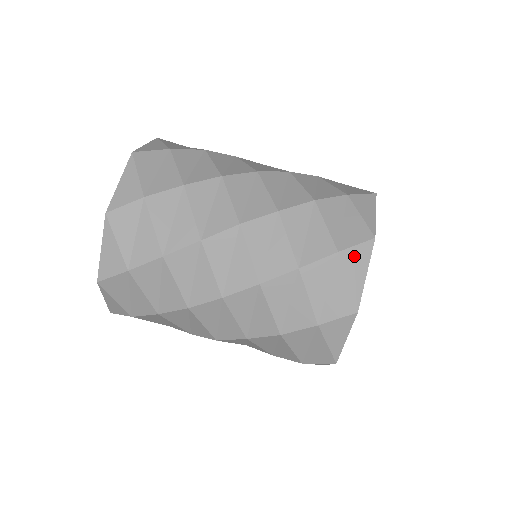
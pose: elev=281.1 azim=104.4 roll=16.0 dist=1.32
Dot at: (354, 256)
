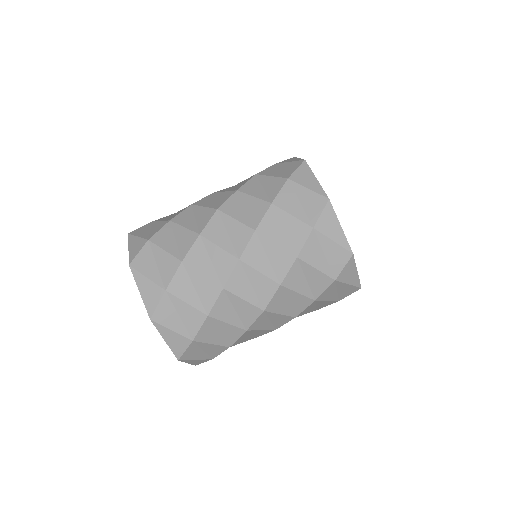
Dot at: (300, 175)
